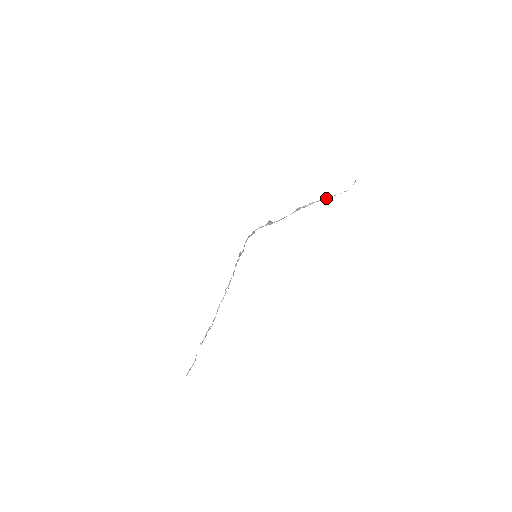
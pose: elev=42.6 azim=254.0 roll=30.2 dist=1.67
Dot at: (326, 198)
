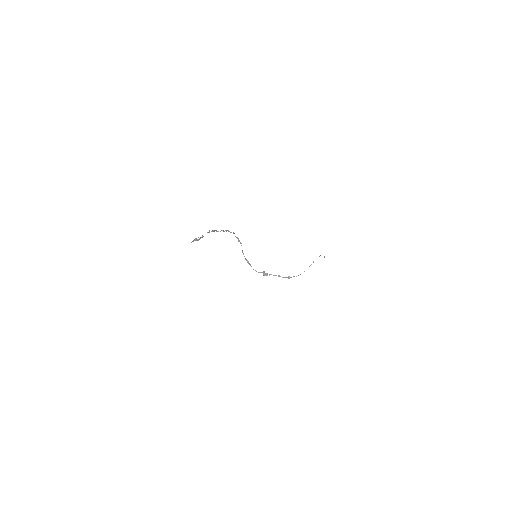
Dot at: occluded
